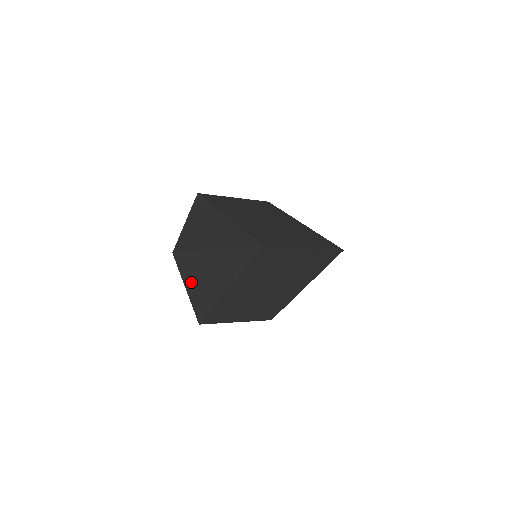
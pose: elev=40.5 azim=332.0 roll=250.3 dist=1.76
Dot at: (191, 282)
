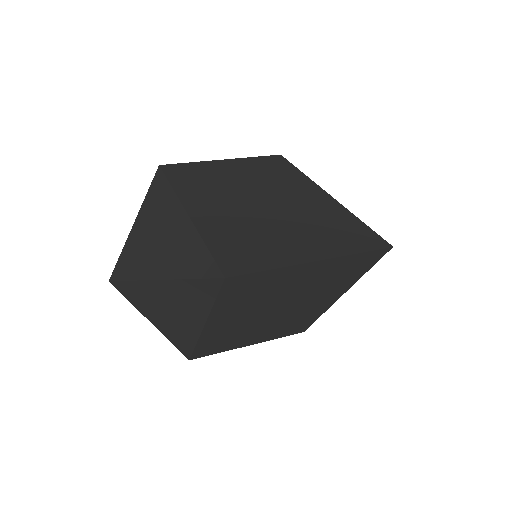
Dot at: (152, 316)
